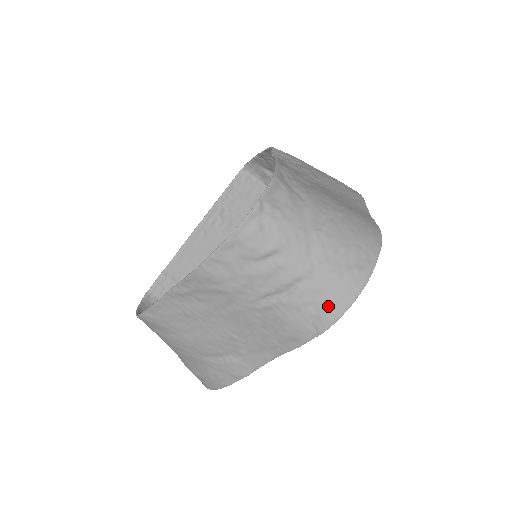
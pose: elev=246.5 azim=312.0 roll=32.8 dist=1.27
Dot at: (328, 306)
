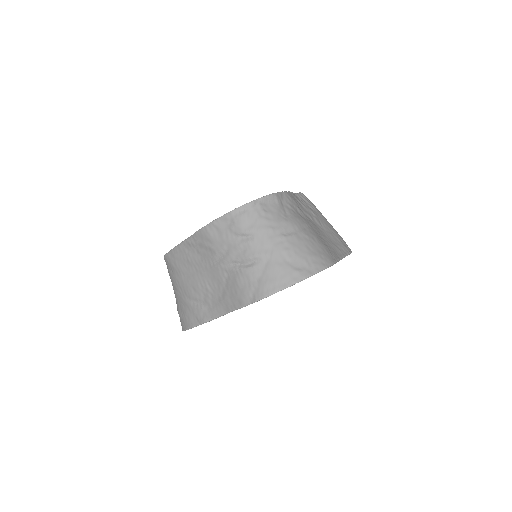
Dot at: (266, 284)
